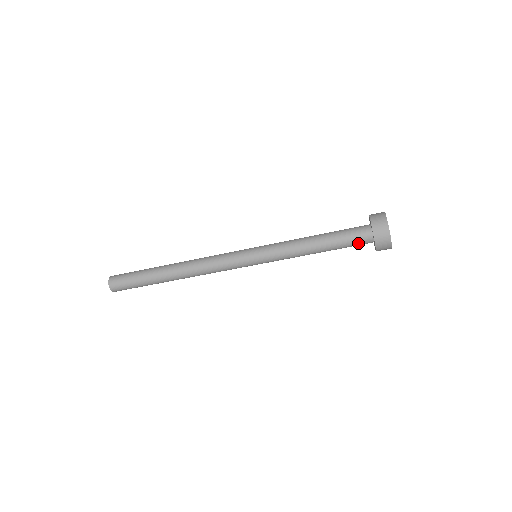
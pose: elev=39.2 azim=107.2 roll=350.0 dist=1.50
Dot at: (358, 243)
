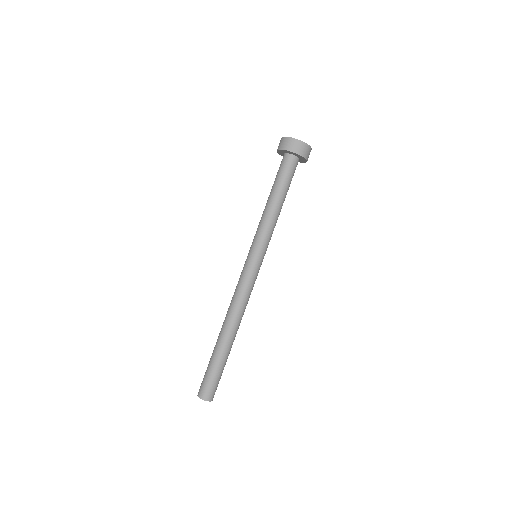
Dot at: (291, 169)
